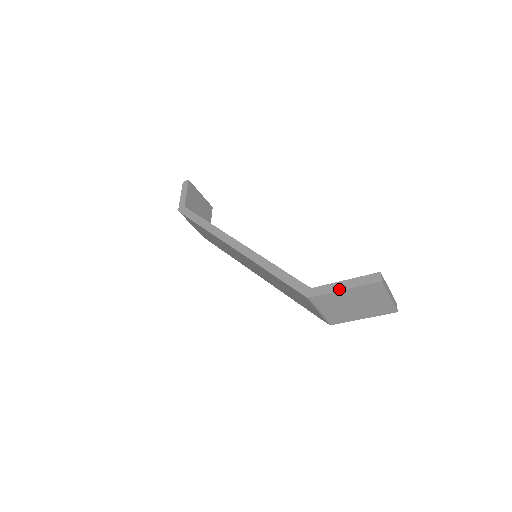
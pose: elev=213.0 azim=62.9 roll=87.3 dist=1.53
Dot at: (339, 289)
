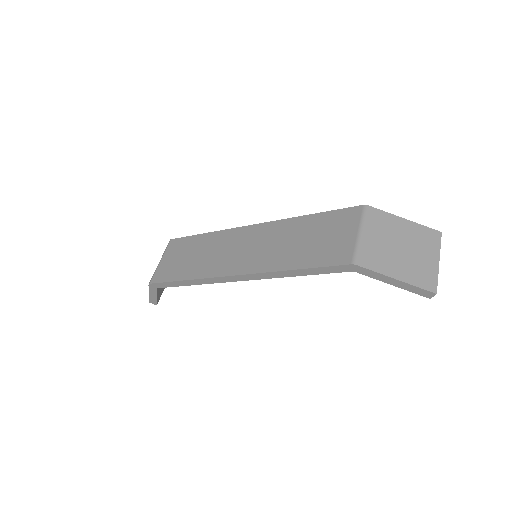
Dot at: (399, 217)
